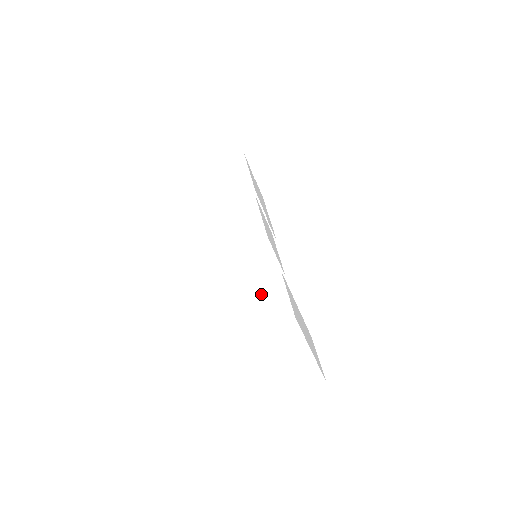
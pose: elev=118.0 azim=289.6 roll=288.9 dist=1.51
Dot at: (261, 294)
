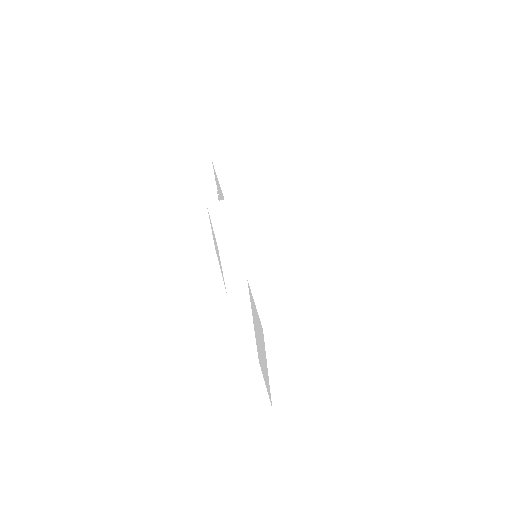
Dot at: (275, 289)
